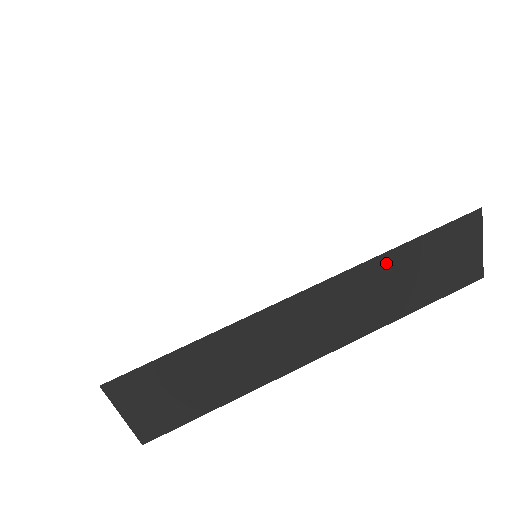
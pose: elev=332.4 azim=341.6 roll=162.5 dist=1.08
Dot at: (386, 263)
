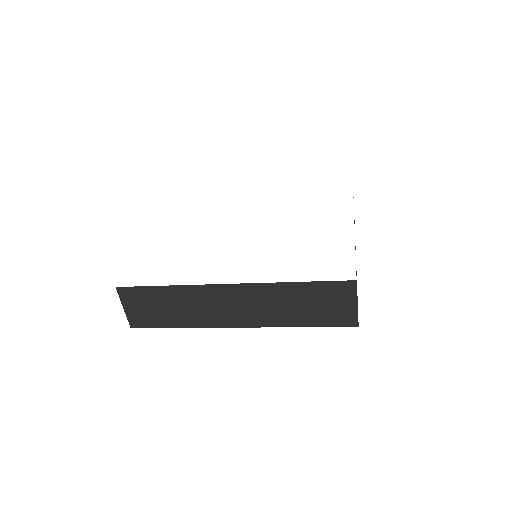
Dot at: occluded
